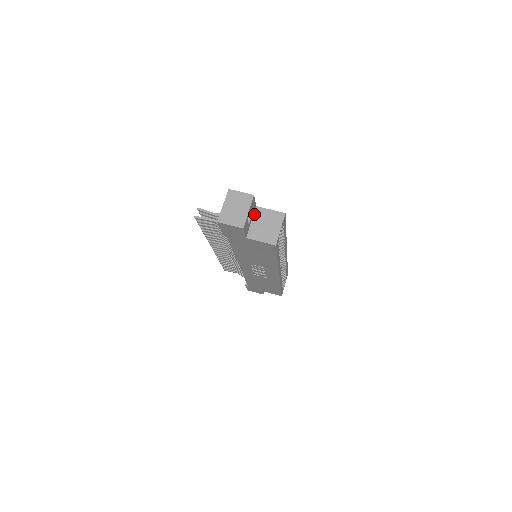
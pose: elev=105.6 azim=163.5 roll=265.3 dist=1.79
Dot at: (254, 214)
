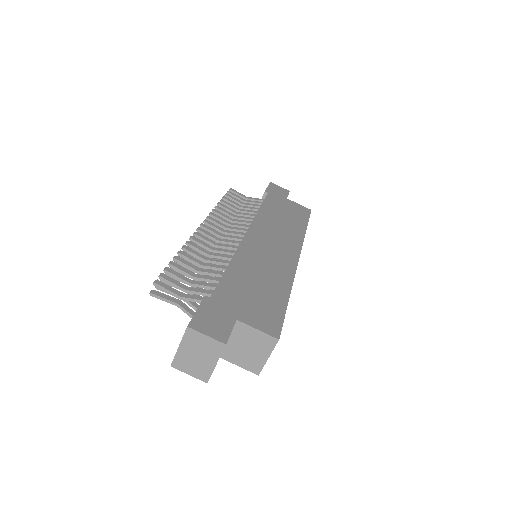
Dot at: (232, 330)
